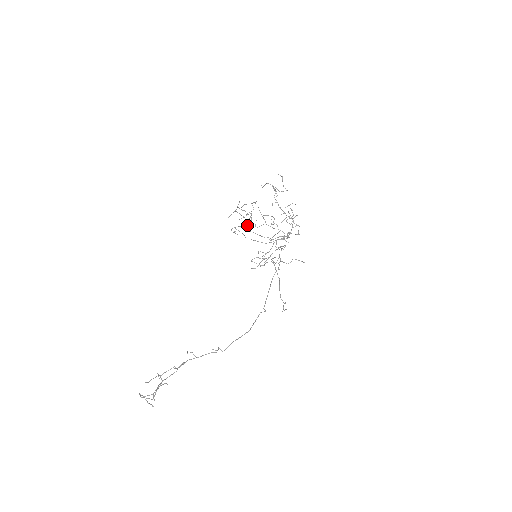
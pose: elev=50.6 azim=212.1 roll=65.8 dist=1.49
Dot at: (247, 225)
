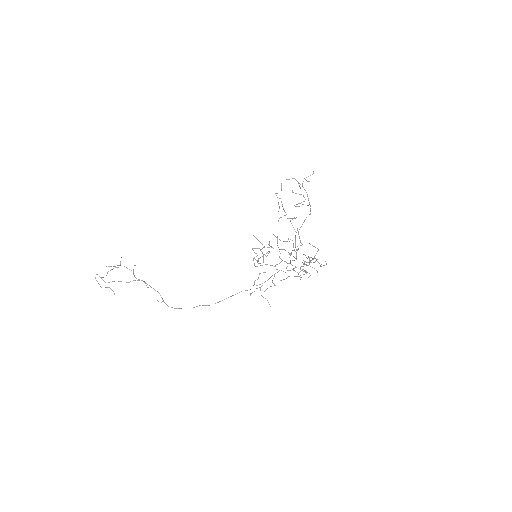
Dot at: occluded
